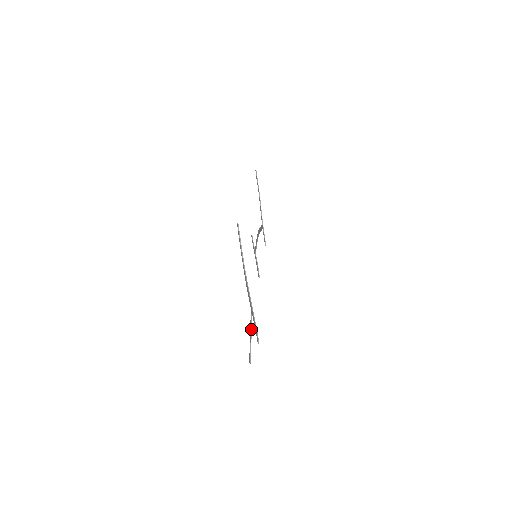
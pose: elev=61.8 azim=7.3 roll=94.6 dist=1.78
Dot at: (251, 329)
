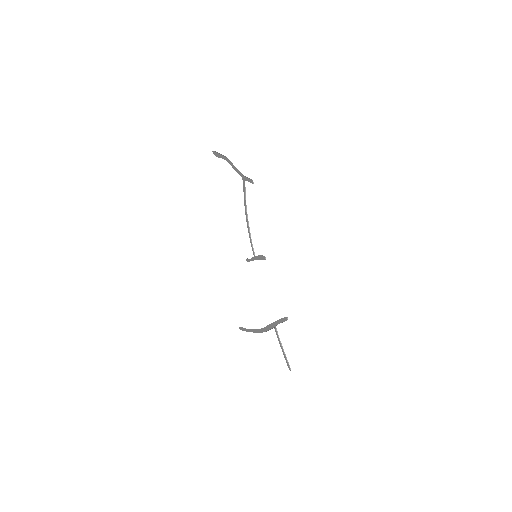
Dot at: (281, 343)
